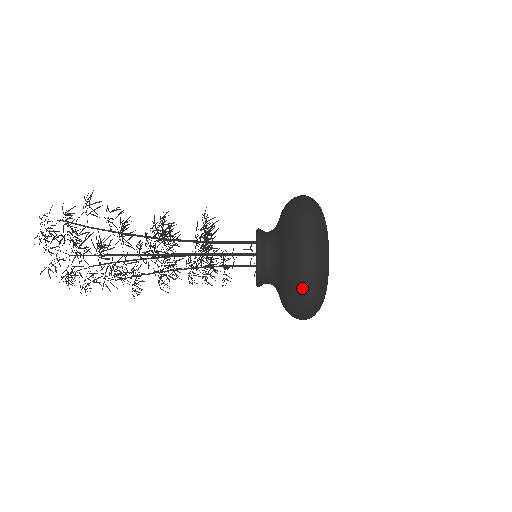
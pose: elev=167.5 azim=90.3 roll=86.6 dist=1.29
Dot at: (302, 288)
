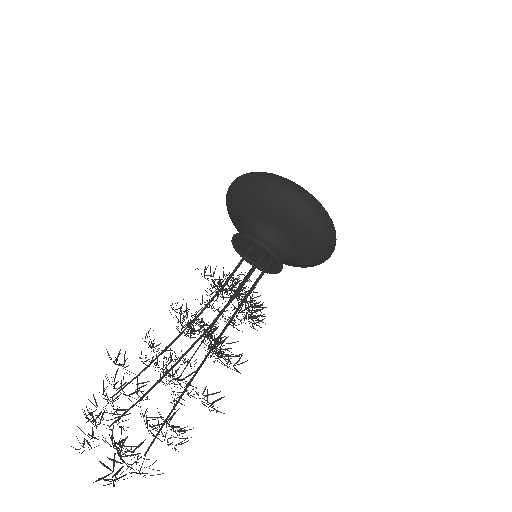
Dot at: occluded
